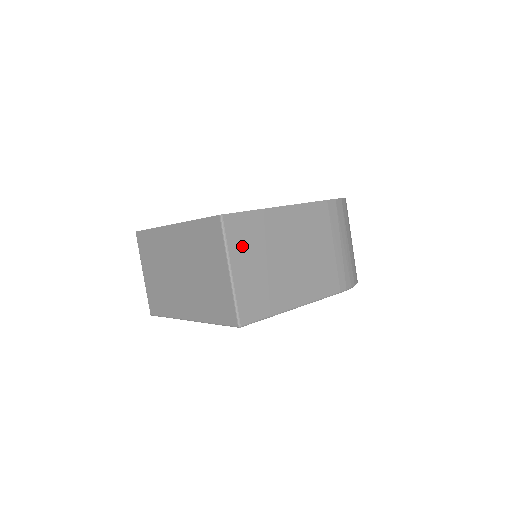
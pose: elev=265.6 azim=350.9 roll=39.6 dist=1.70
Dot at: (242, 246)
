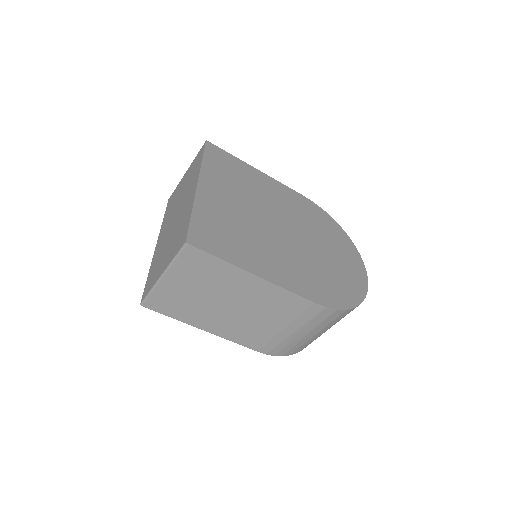
Dot at: (188, 271)
